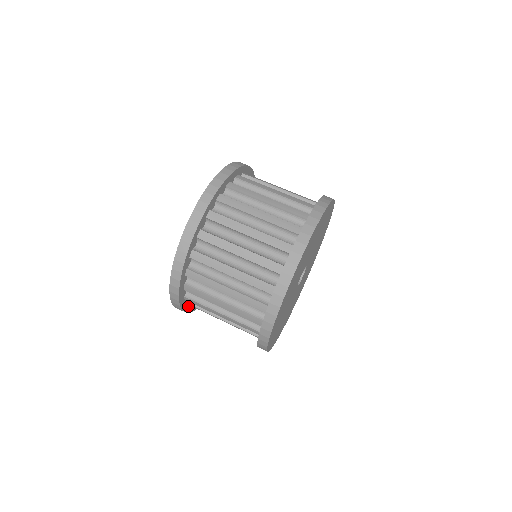
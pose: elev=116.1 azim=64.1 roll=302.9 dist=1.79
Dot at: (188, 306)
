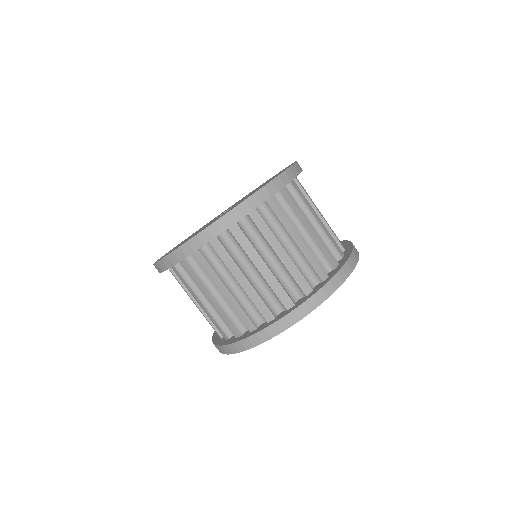
Dot at: occluded
